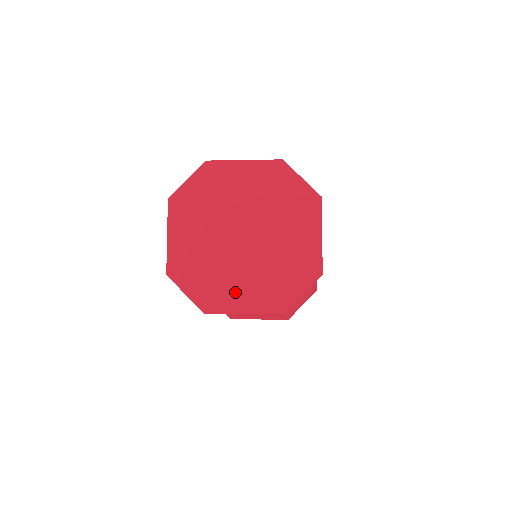
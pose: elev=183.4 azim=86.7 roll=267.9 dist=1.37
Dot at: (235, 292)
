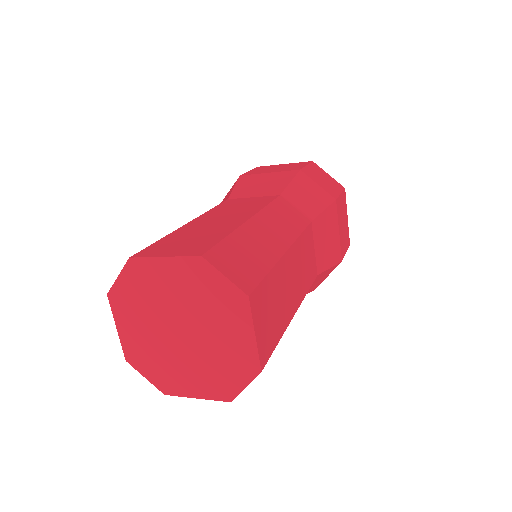
Dot at: (185, 380)
